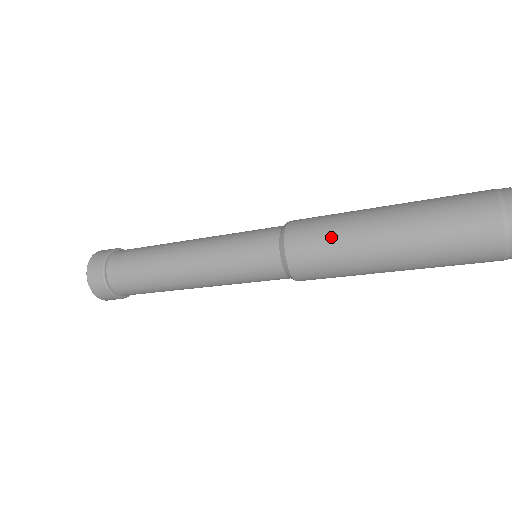
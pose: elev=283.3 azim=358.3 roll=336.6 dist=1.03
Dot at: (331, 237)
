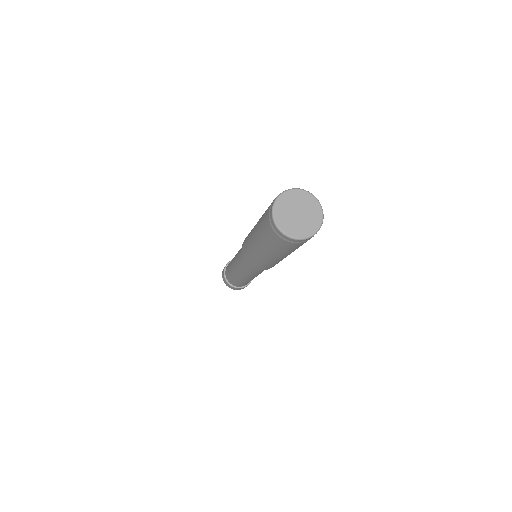
Dot at: occluded
